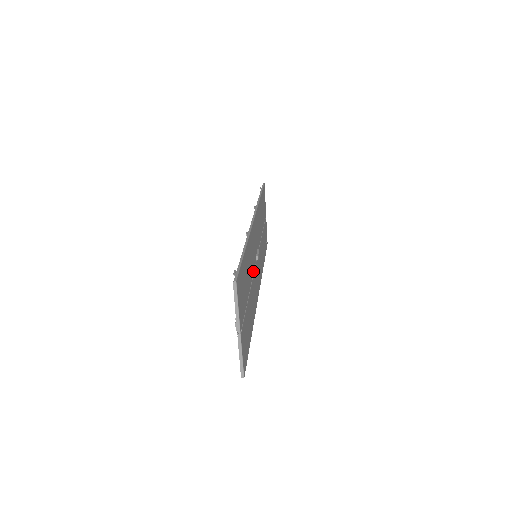
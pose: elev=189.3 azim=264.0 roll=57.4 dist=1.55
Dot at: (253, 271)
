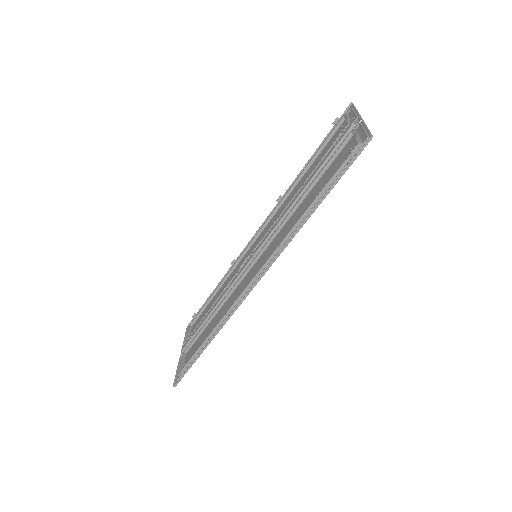
Dot at: occluded
